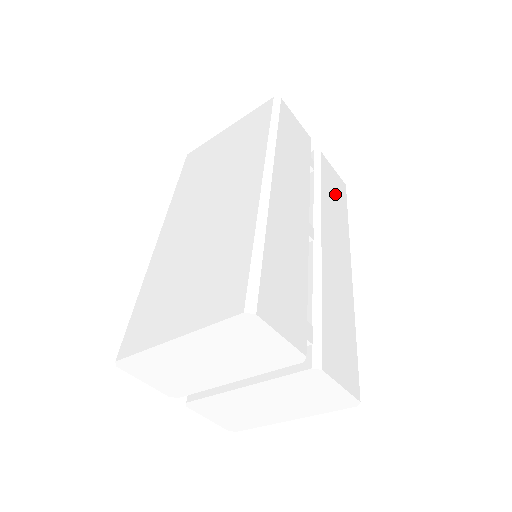
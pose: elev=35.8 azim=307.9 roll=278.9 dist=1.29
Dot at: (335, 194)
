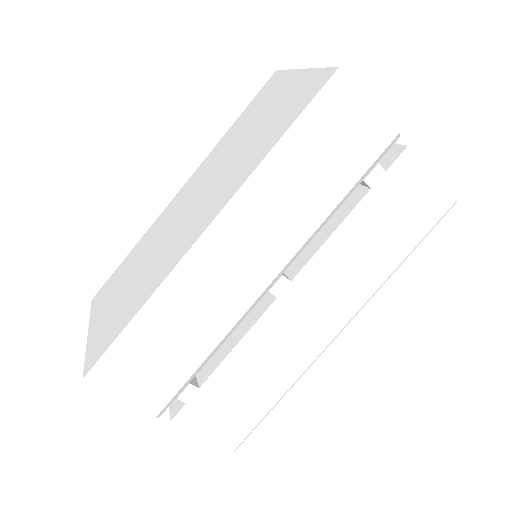
Dot at: (397, 225)
